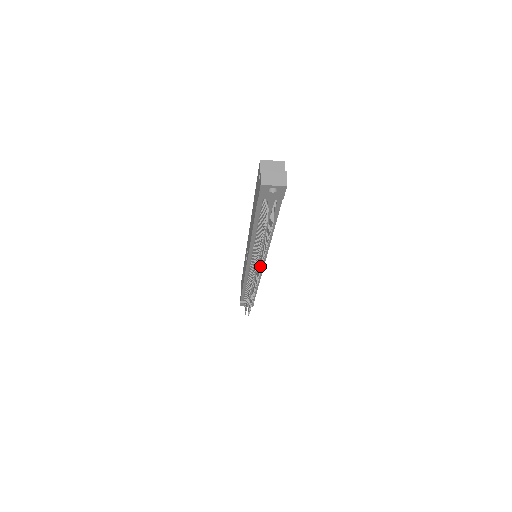
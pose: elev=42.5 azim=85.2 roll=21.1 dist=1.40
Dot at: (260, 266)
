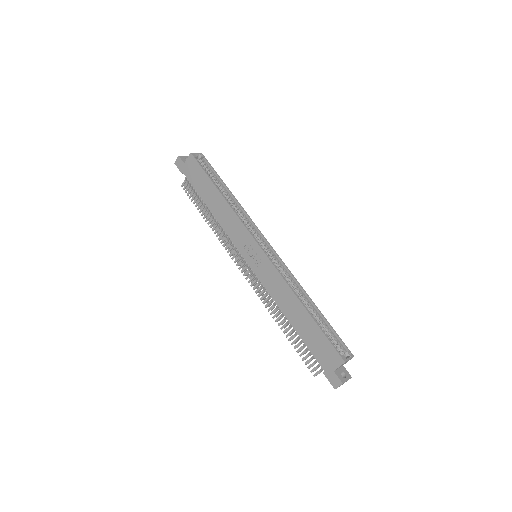
Dot at: (265, 299)
